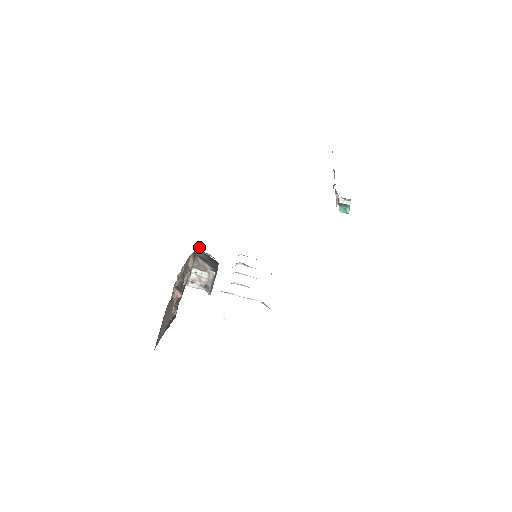
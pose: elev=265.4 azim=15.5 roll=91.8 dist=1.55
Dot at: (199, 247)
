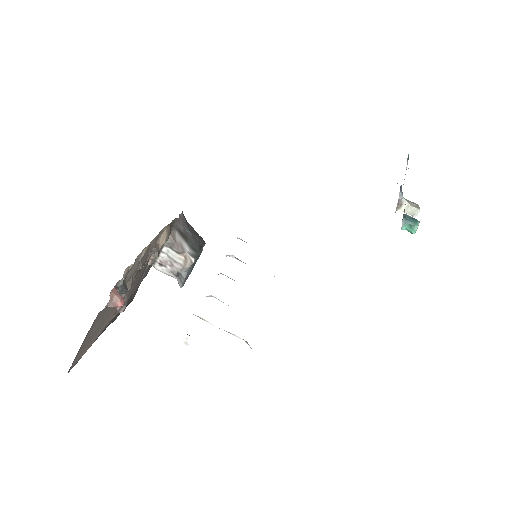
Dot at: (182, 215)
